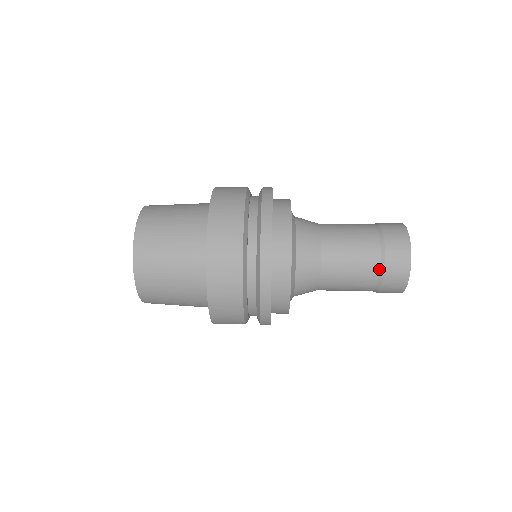
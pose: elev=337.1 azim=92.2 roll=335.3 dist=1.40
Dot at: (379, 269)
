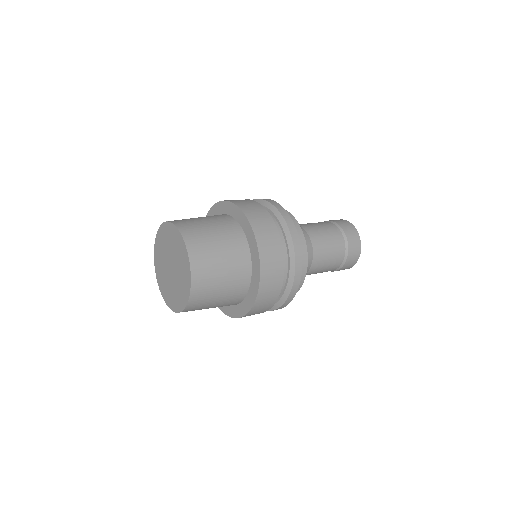
Dot at: (345, 252)
